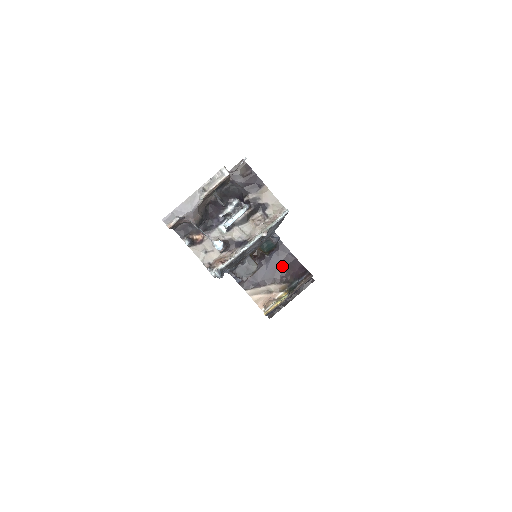
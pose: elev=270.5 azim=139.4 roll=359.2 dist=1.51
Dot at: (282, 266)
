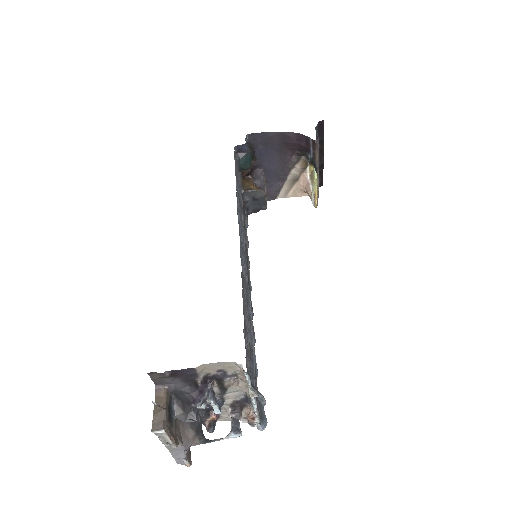
Dot at: (279, 150)
